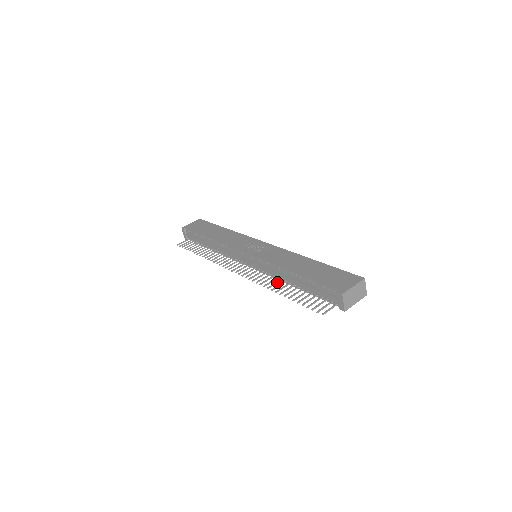
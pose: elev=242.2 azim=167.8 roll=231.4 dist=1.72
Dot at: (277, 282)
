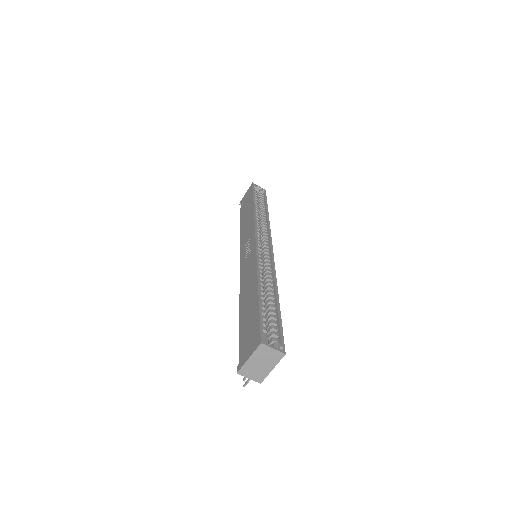
Dot at: occluded
